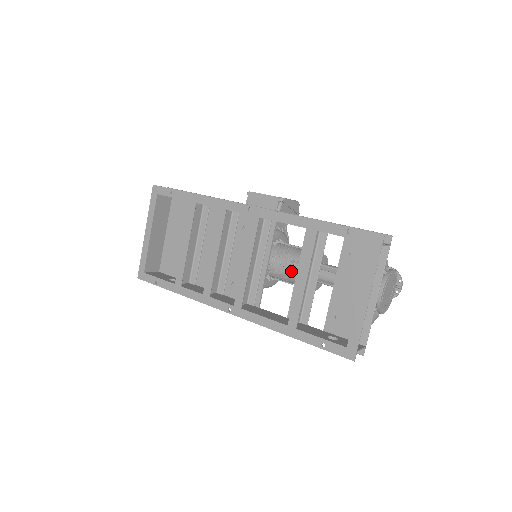
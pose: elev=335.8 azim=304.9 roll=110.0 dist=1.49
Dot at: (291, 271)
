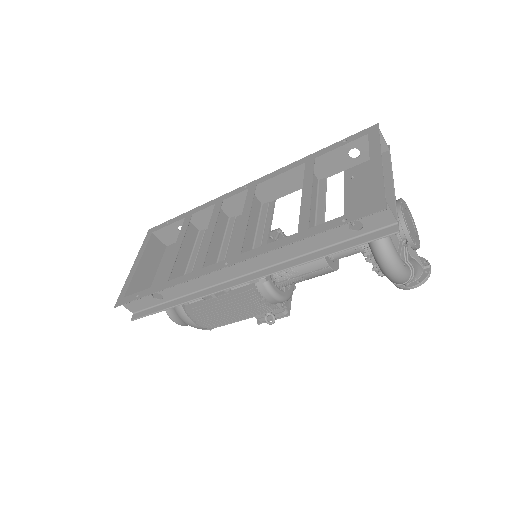
Dot at: occluded
